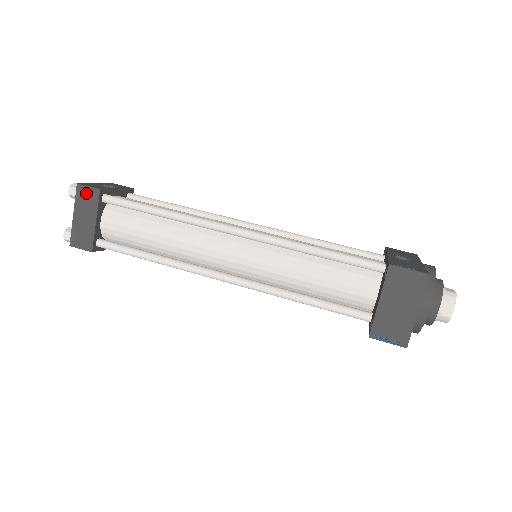
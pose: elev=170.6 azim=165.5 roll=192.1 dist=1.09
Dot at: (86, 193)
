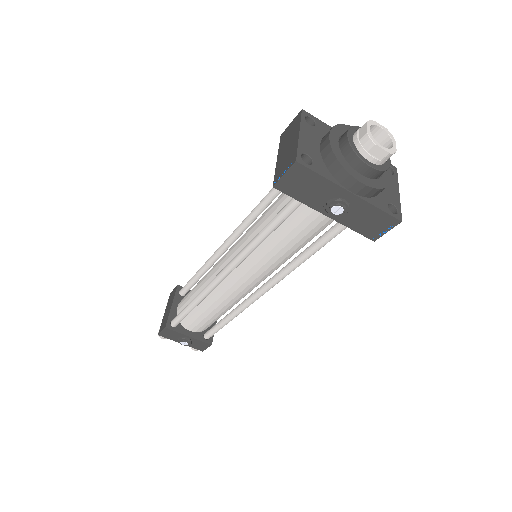
Dot at: (172, 294)
